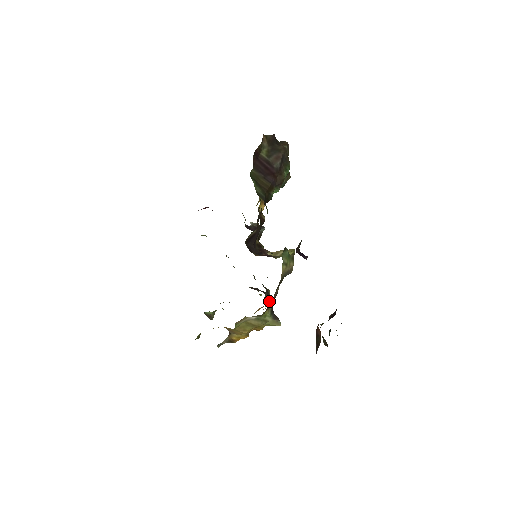
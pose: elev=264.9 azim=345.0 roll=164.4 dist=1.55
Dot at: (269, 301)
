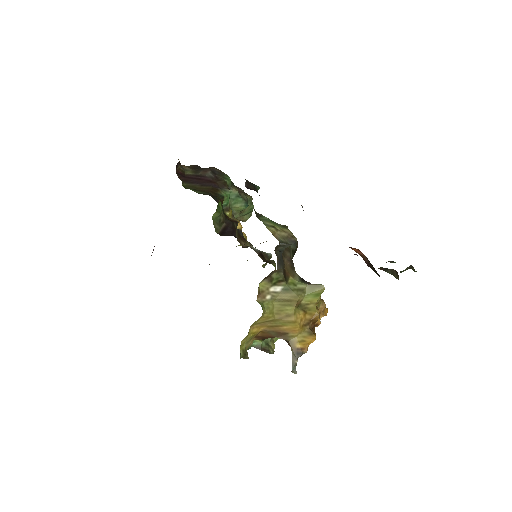
Dot at: occluded
